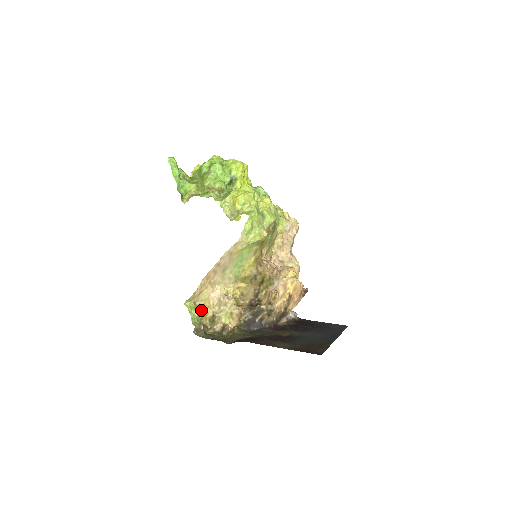
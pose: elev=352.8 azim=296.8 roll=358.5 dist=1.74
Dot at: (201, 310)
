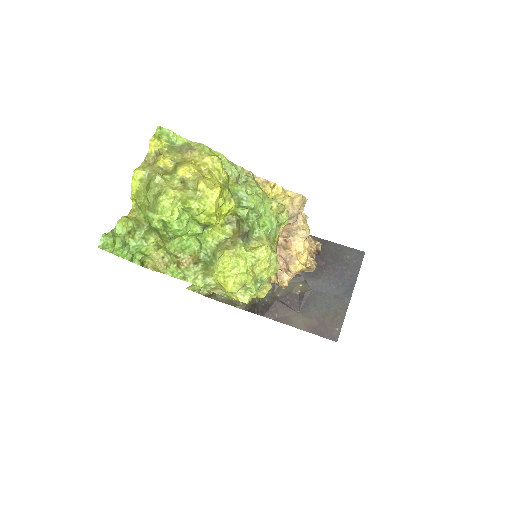
Dot at: occluded
